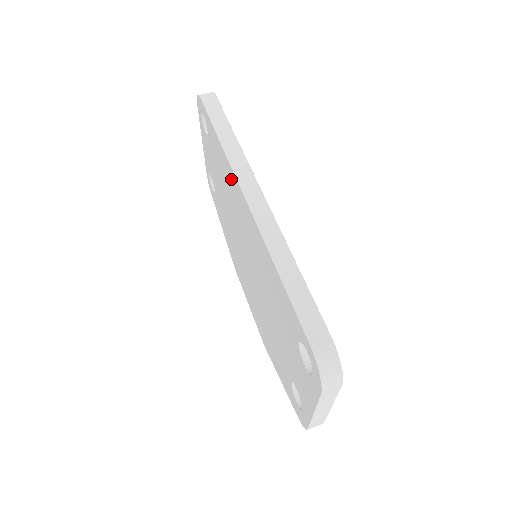
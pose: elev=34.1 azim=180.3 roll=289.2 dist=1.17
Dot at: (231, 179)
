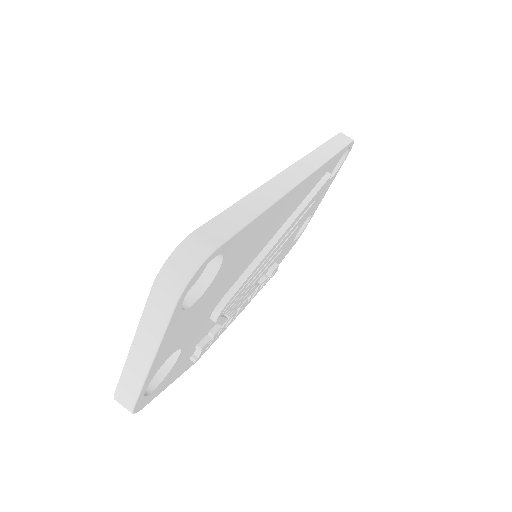
Dot at: occluded
